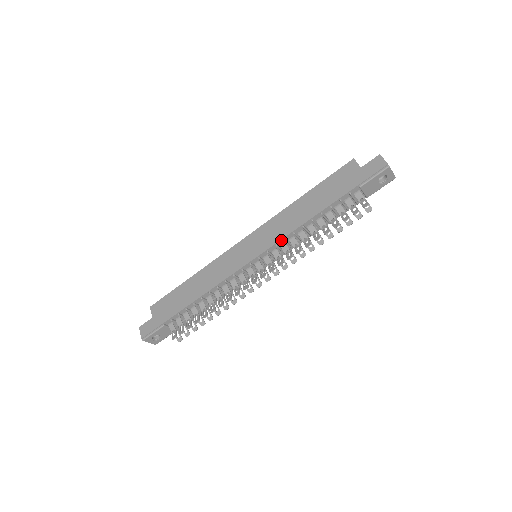
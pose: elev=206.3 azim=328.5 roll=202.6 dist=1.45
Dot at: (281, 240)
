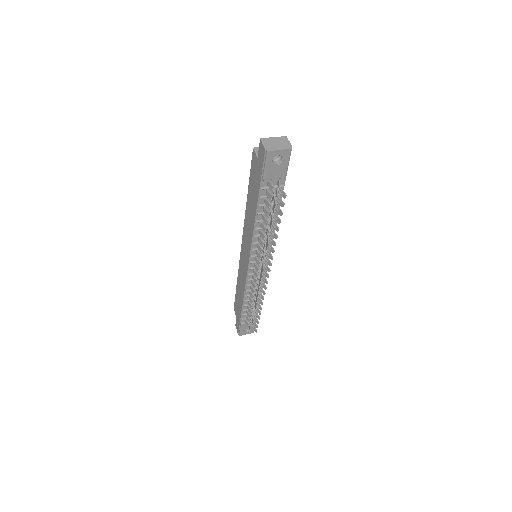
Dot at: (252, 245)
